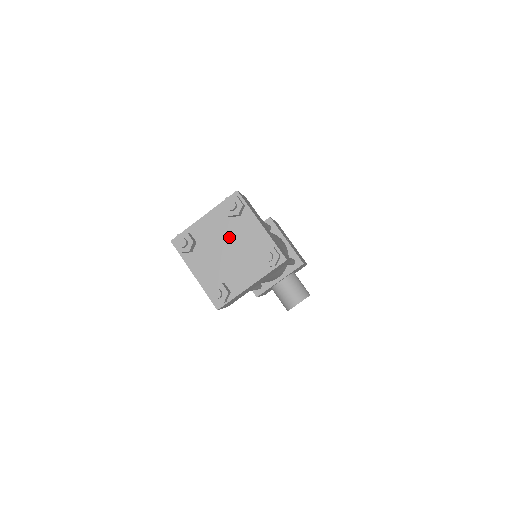
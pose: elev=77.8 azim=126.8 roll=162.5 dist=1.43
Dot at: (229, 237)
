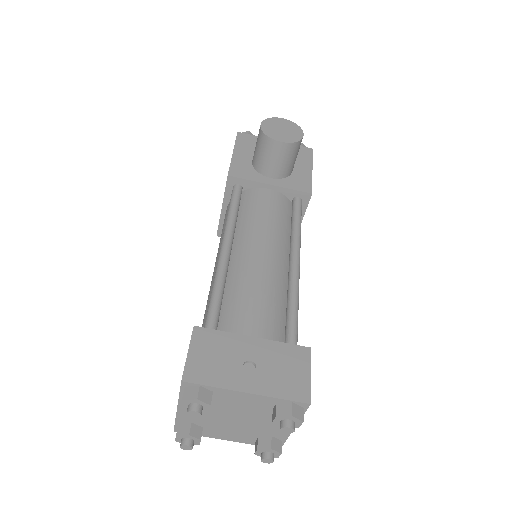
Dot at: (251, 416)
